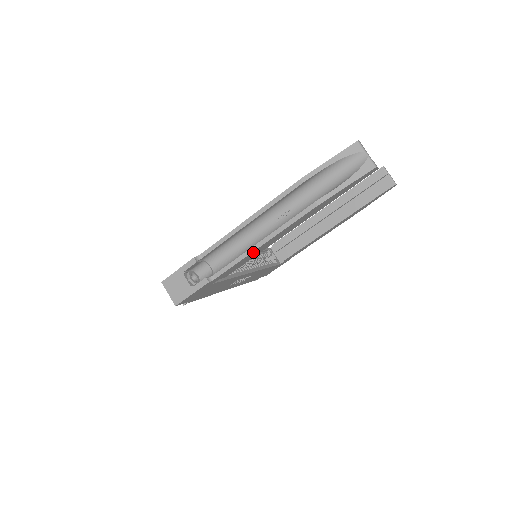
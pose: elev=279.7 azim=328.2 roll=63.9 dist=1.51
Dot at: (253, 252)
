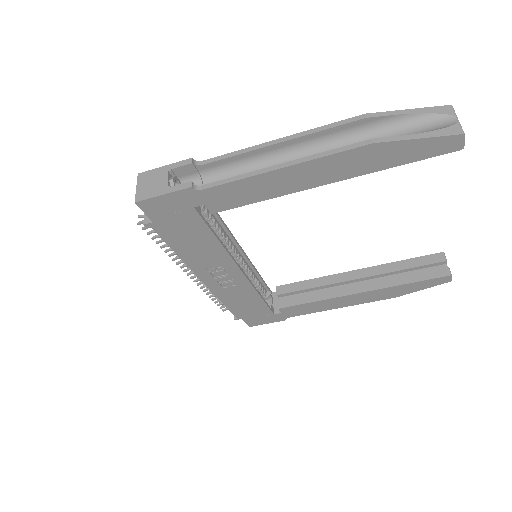
Dot at: (264, 176)
